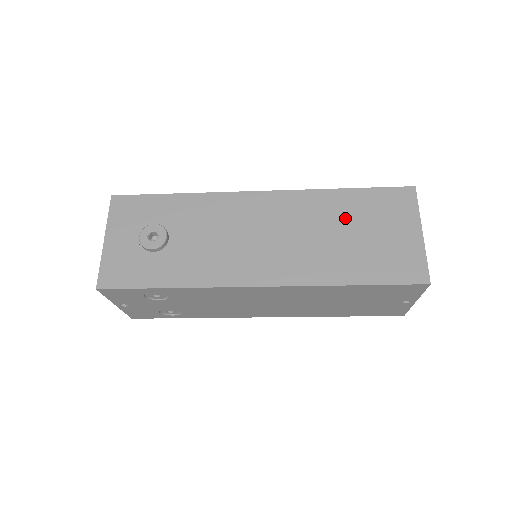
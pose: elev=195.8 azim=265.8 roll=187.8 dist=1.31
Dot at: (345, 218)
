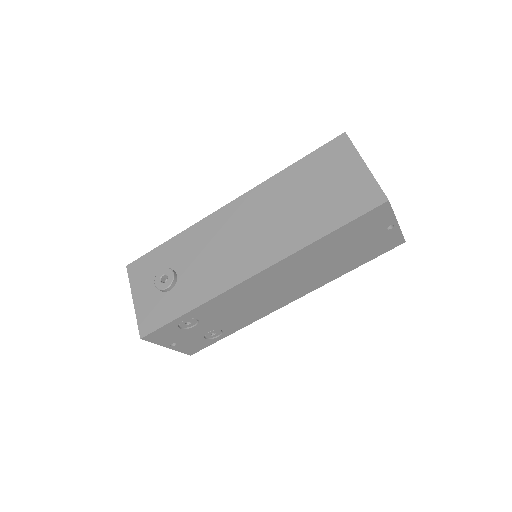
Dot at: (300, 187)
